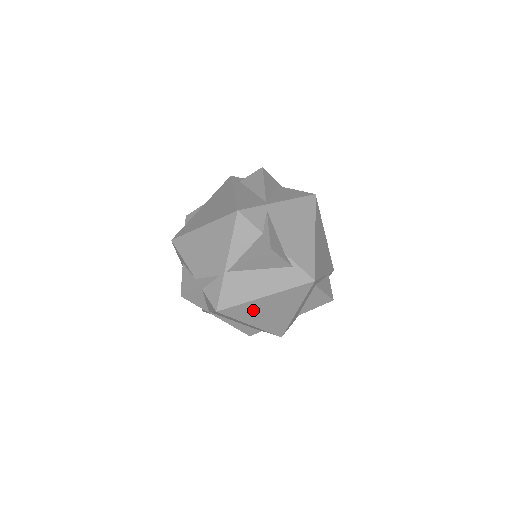
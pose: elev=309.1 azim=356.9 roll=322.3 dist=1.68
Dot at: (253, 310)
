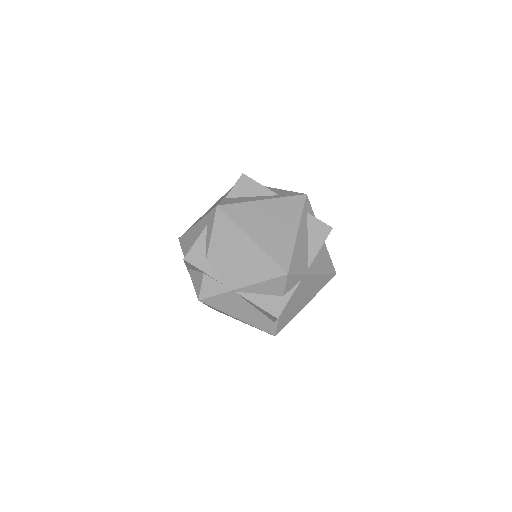
Dot at: occluded
